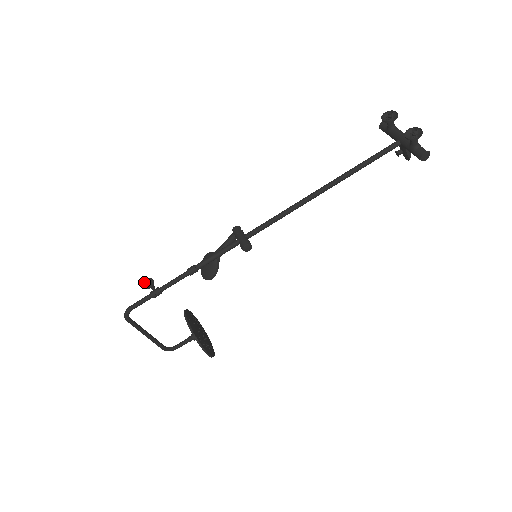
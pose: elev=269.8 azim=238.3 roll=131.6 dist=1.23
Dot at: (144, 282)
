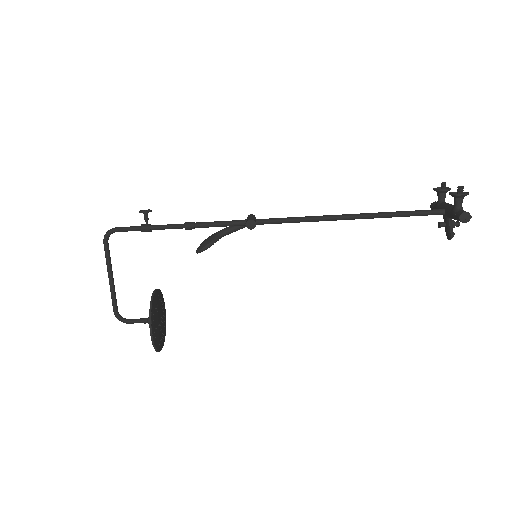
Dot at: (143, 210)
